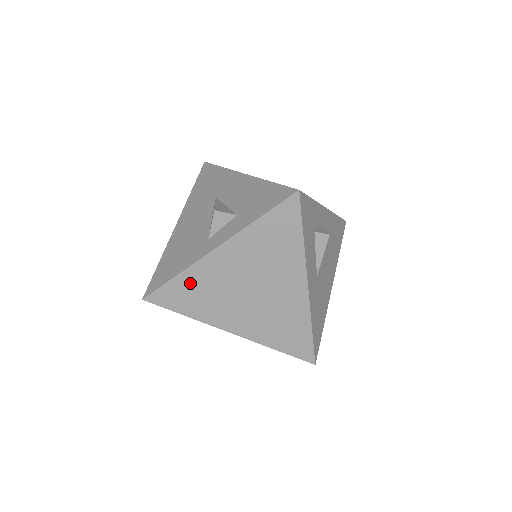
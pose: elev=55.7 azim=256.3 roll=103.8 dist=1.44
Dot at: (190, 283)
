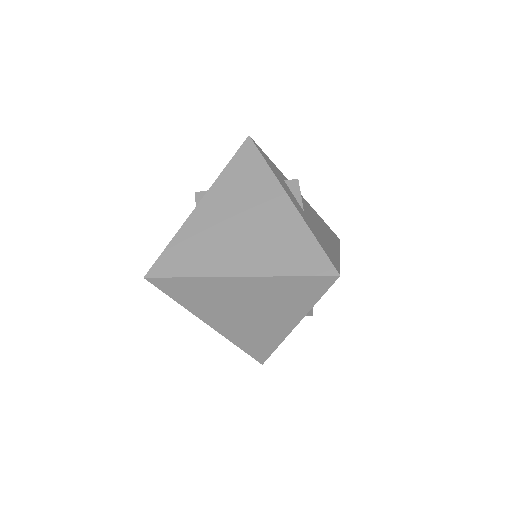
Dot at: (185, 242)
